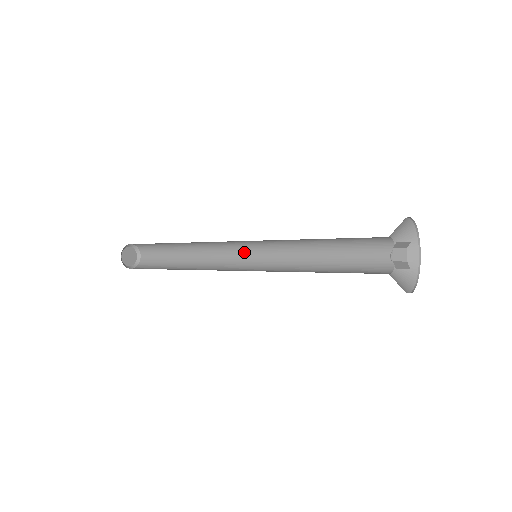
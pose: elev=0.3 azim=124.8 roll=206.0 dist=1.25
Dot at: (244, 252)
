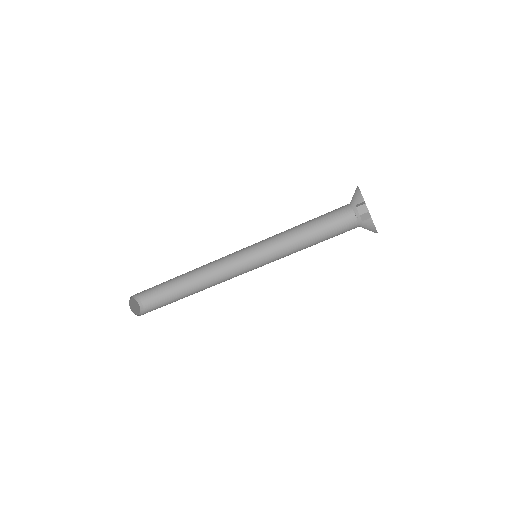
Dot at: (244, 271)
